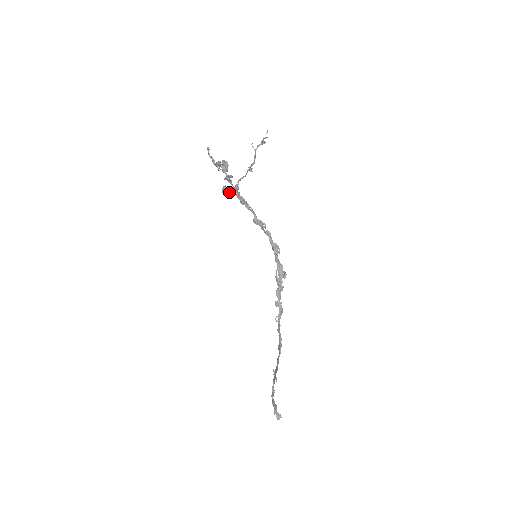
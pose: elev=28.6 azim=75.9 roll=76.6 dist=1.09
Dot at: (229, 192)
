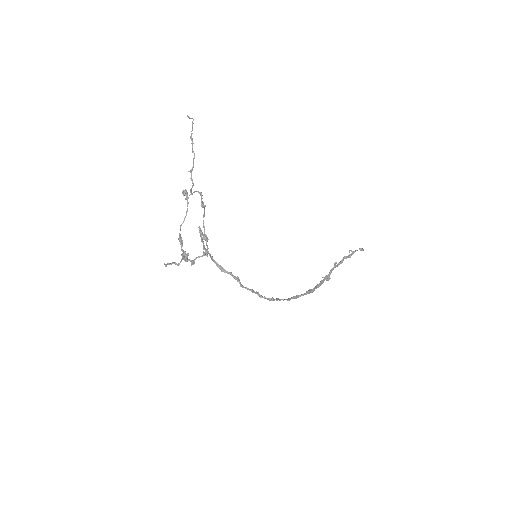
Dot at: (203, 252)
